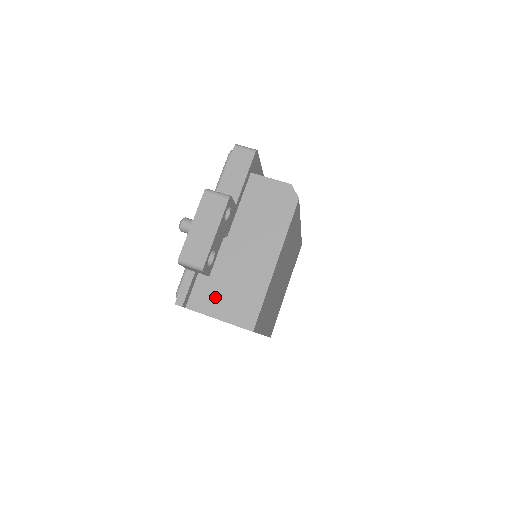
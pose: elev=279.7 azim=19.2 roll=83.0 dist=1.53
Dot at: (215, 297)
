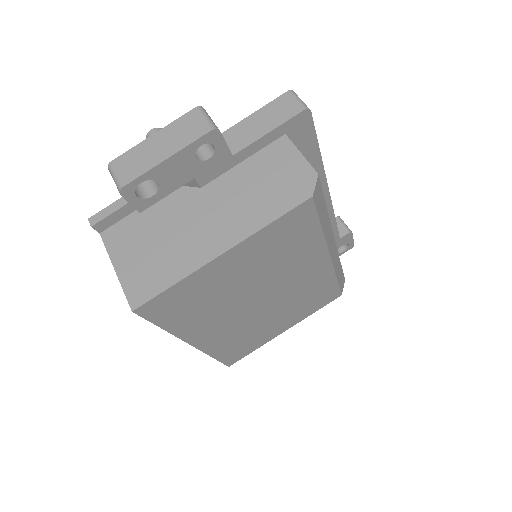
Dot at: (133, 243)
